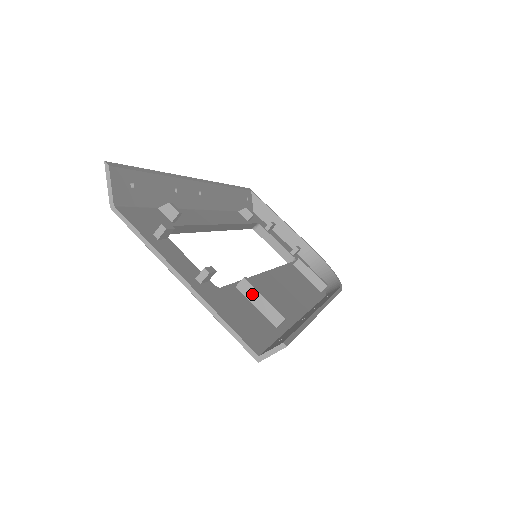
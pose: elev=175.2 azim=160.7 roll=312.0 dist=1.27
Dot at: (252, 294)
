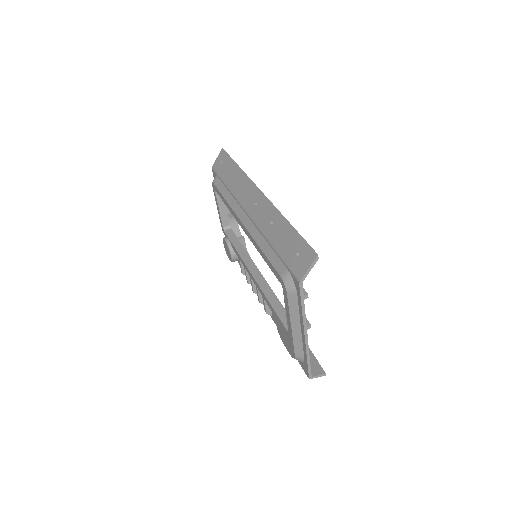
Dot at: occluded
